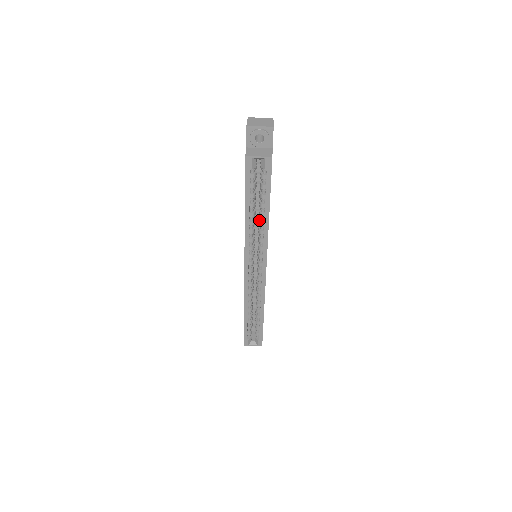
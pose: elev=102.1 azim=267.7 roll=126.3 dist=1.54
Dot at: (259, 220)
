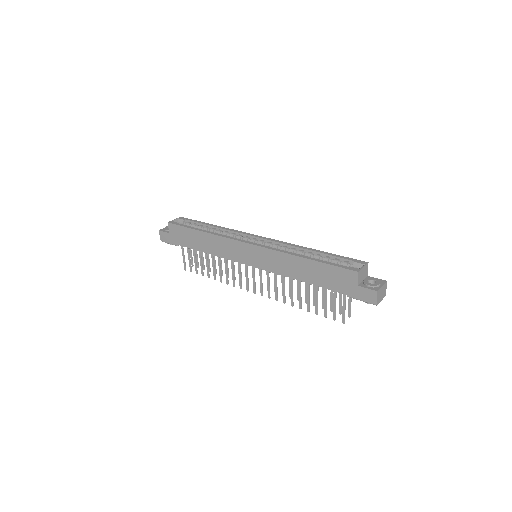
Dot at: occluded
